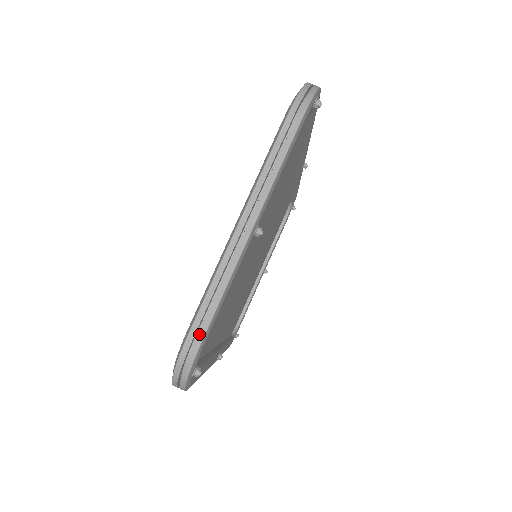
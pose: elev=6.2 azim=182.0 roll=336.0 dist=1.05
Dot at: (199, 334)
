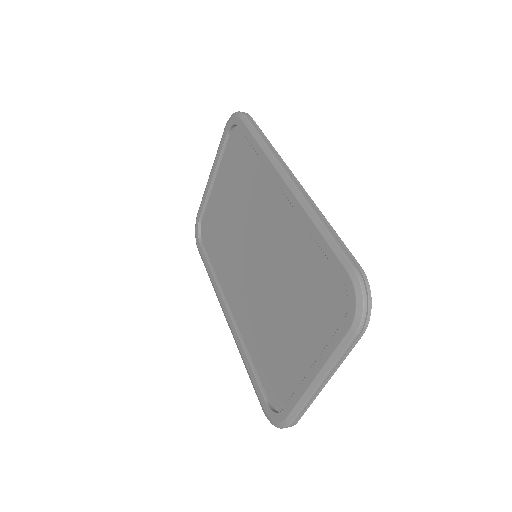
Dot at: (296, 422)
